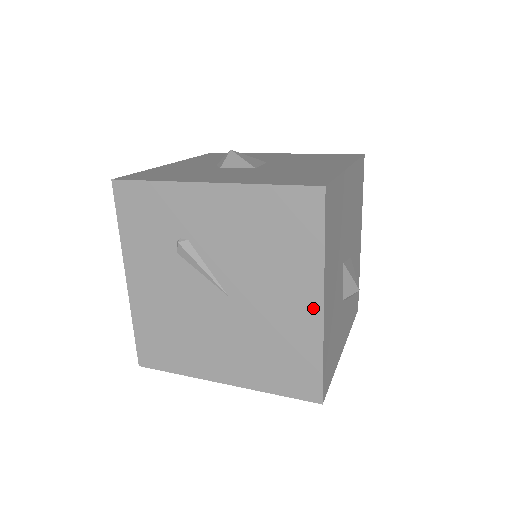
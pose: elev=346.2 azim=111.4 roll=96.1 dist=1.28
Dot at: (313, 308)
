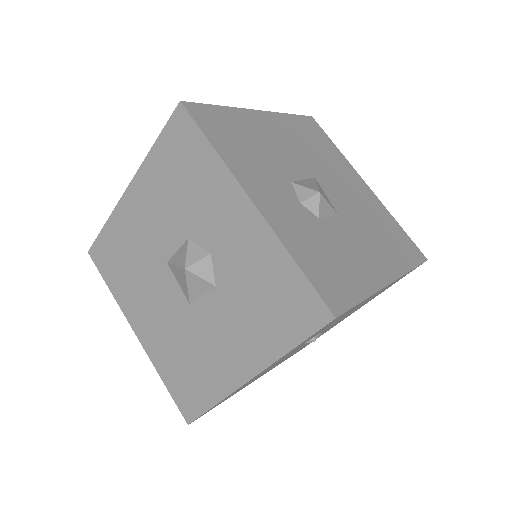
Dot at: occluded
